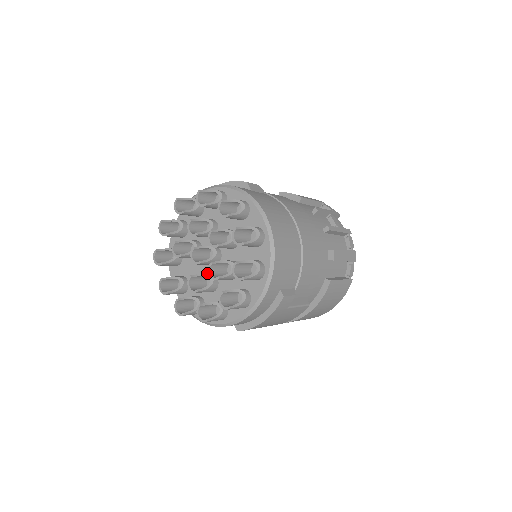
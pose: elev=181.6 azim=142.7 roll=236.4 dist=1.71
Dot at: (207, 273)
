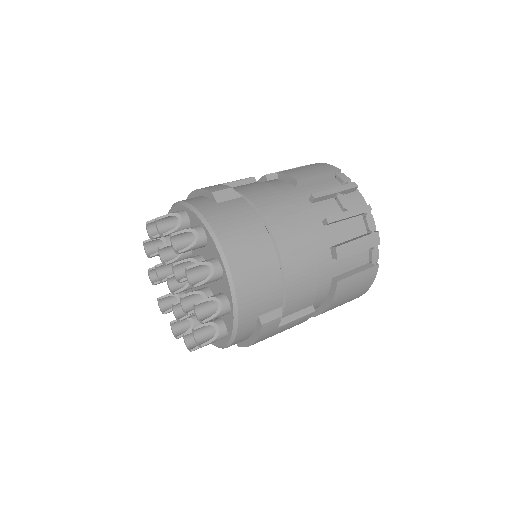
Dot at: occluded
